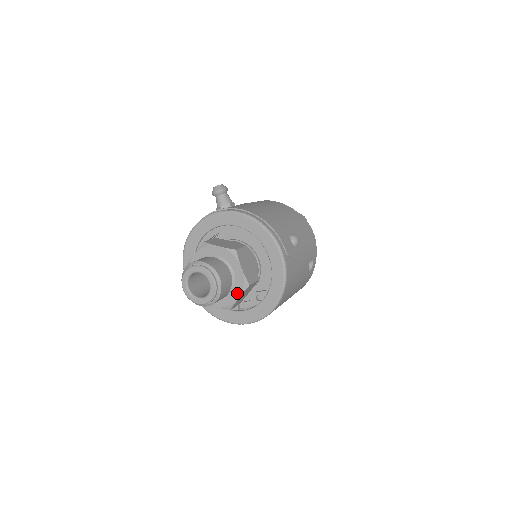
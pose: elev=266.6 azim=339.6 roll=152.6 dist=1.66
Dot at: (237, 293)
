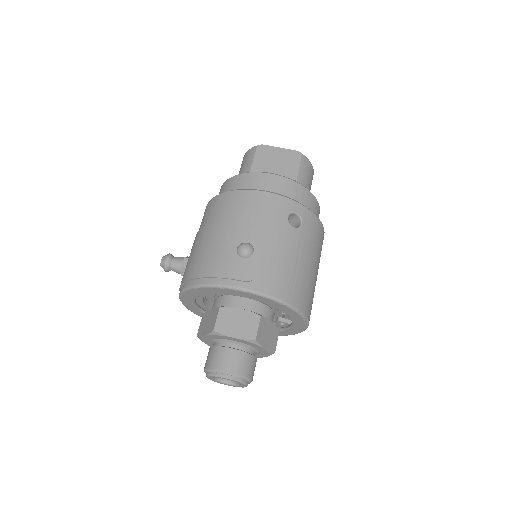
Dot at: (258, 348)
